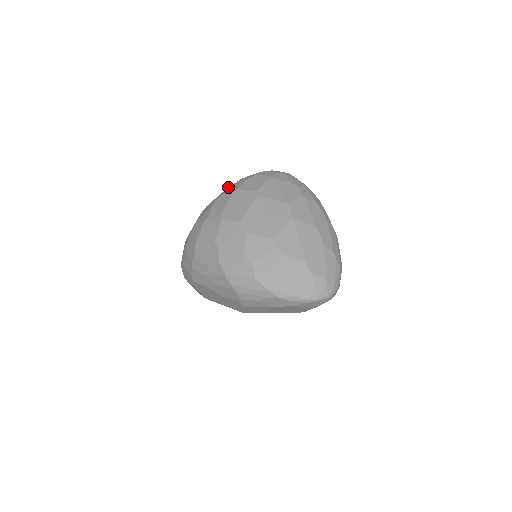
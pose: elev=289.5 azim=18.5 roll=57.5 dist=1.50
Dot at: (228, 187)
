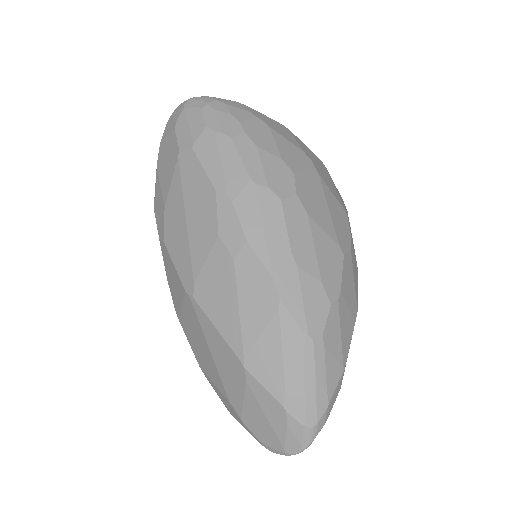
Dot at: occluded
